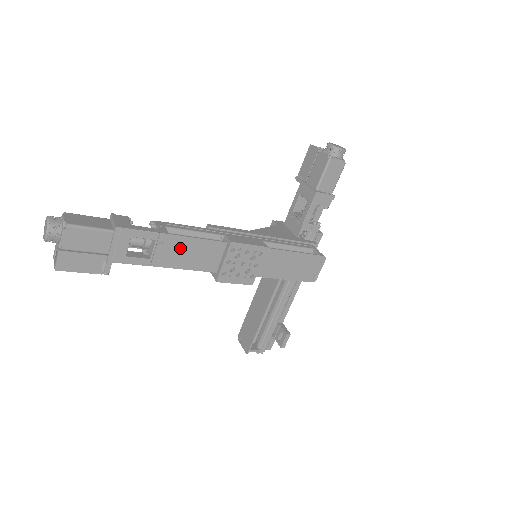
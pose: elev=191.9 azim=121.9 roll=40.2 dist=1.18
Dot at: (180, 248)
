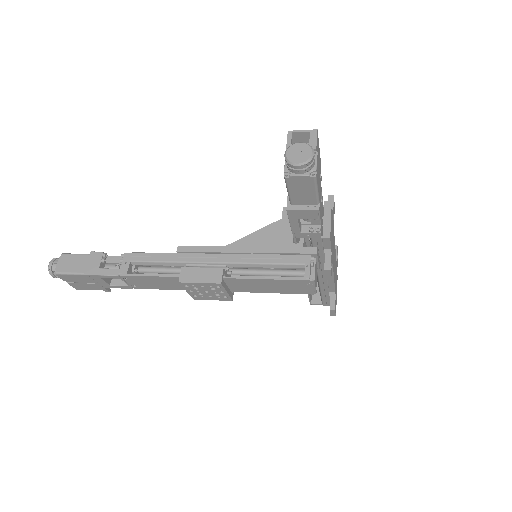
Dot at: (145, 281)
